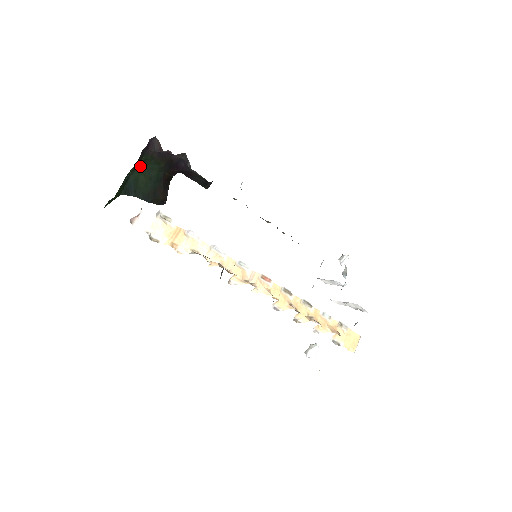
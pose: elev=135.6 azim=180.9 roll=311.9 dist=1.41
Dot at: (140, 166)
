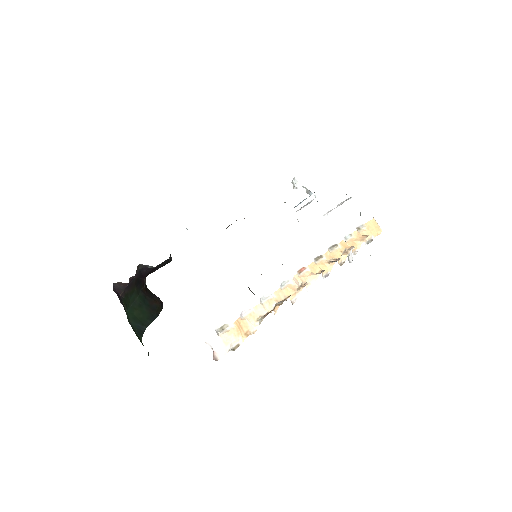
Dot at: (126, 309)
